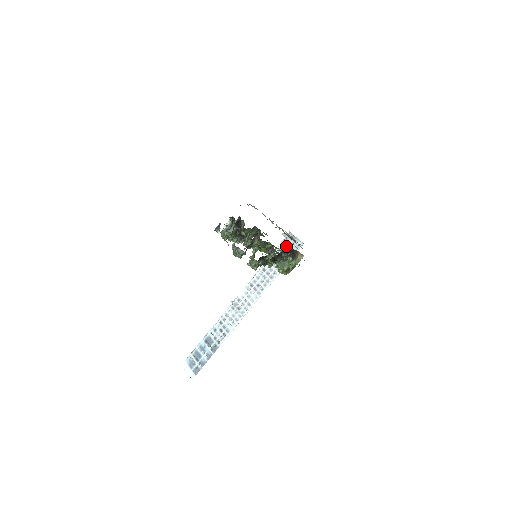
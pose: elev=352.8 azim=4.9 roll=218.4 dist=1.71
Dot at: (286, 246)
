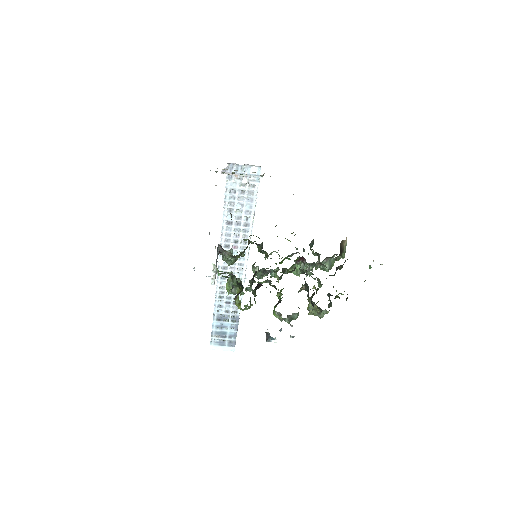
Dot at: (238, 182)
